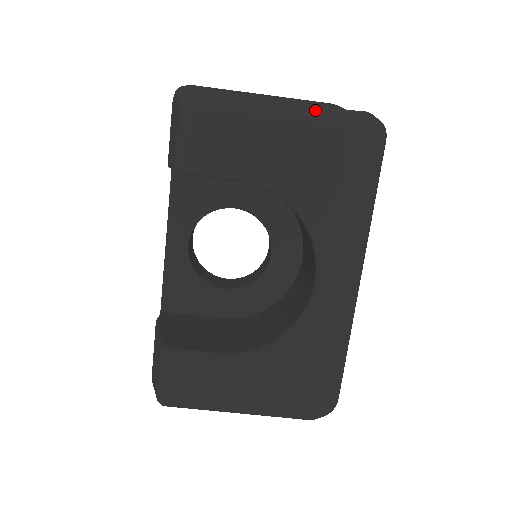
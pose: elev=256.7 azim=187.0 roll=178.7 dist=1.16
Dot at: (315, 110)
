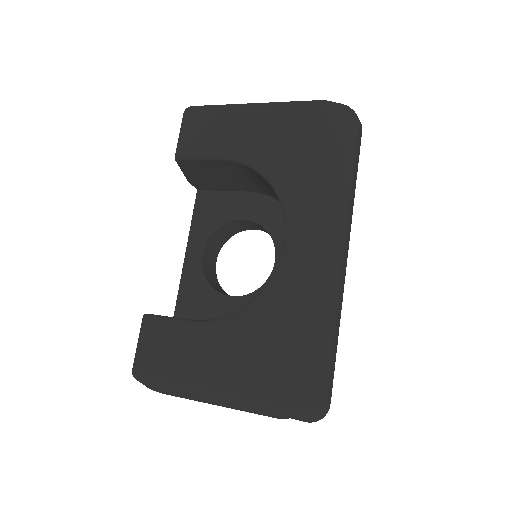
Dot at: occluded
